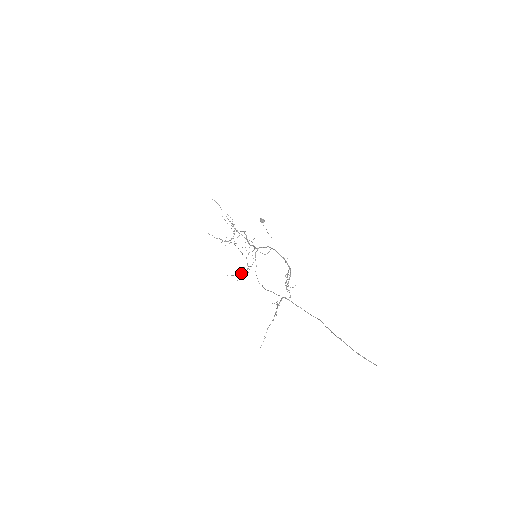
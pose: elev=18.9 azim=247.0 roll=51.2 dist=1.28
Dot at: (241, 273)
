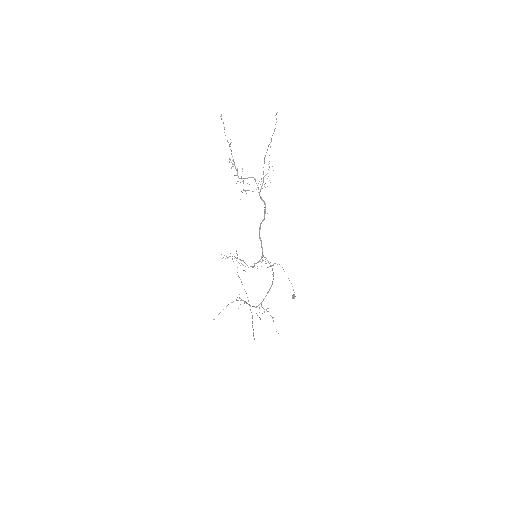
Dot at: occluded
